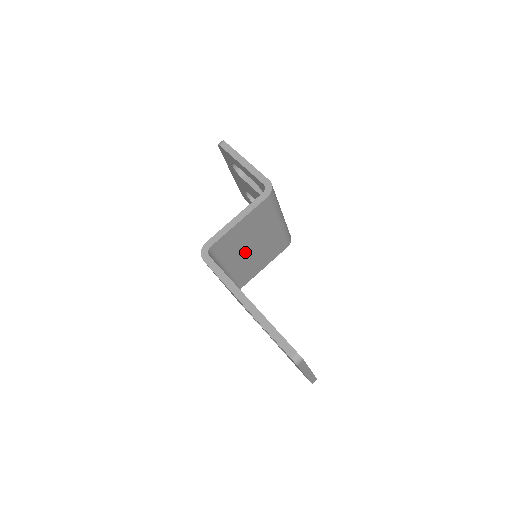
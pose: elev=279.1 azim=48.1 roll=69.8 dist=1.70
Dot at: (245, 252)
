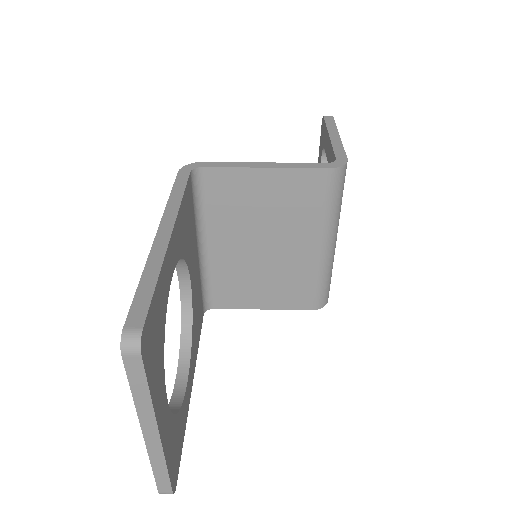
Dot at: (248, 243)
